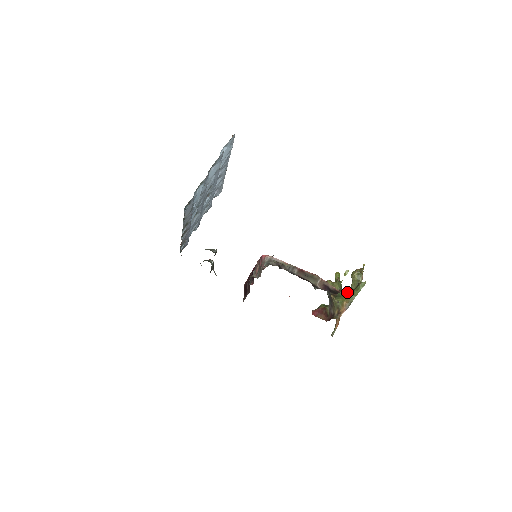
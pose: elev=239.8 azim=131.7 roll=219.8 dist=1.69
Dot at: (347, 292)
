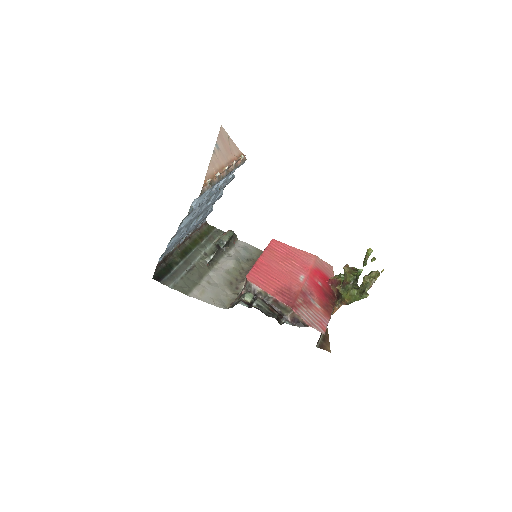
Dot at: (351, 293)
